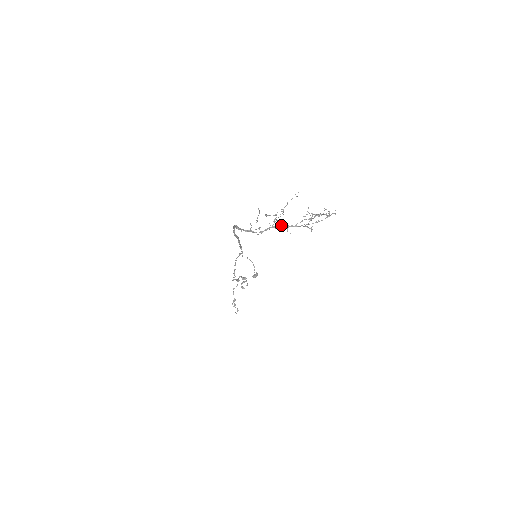
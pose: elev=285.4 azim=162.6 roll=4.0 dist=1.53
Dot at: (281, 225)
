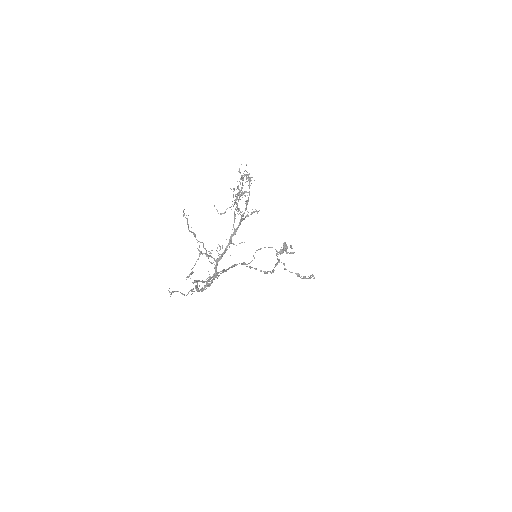
Dot at: occluded
